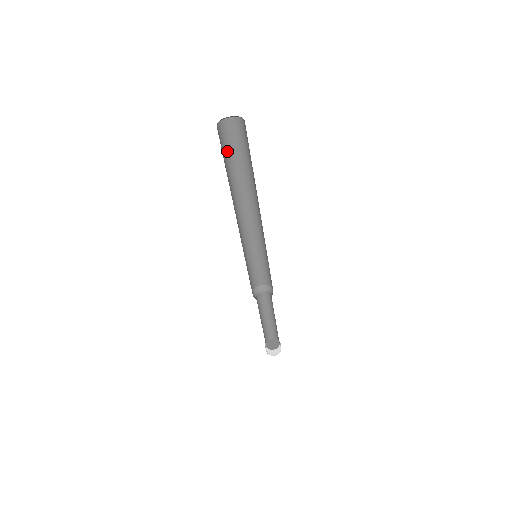
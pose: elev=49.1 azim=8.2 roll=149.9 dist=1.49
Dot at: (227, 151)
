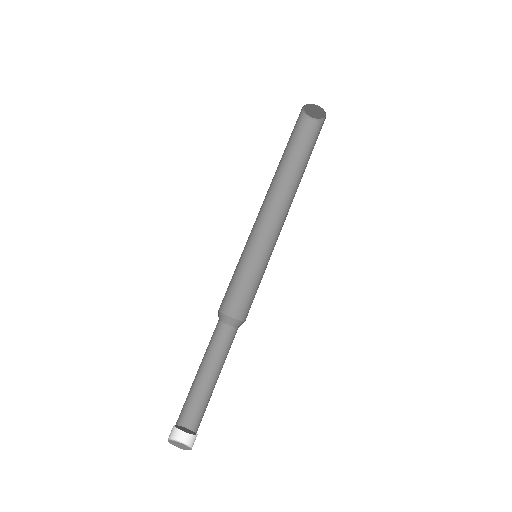
Dot at: (291, 133)
